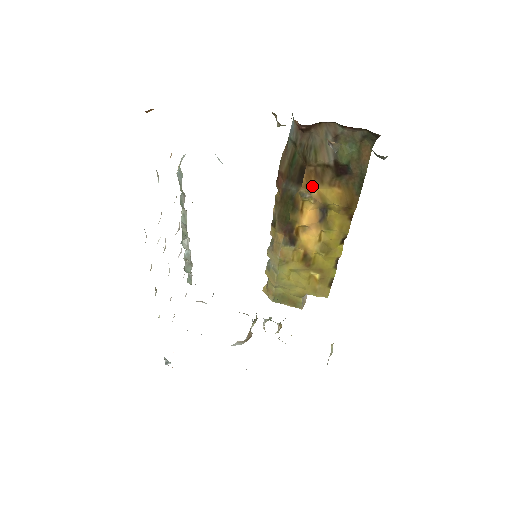
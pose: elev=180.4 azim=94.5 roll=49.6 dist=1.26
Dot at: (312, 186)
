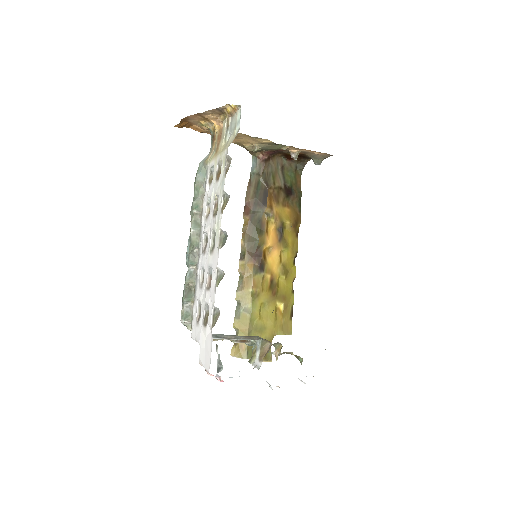
Dot at: (273, 206)
